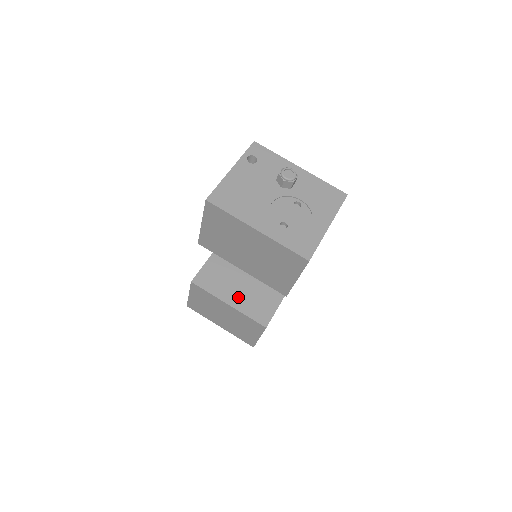
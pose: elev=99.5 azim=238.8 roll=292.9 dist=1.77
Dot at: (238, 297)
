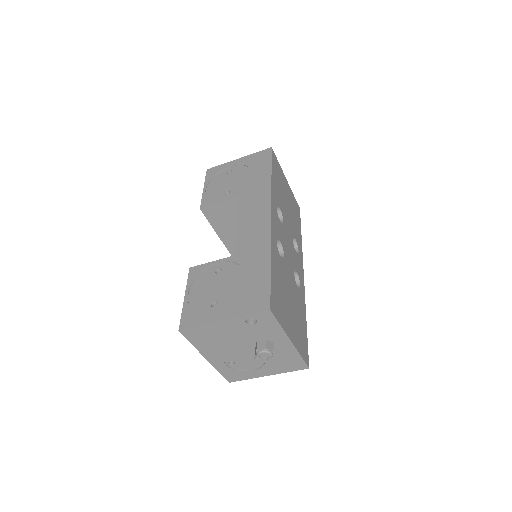
Dot at: (233, 238)
